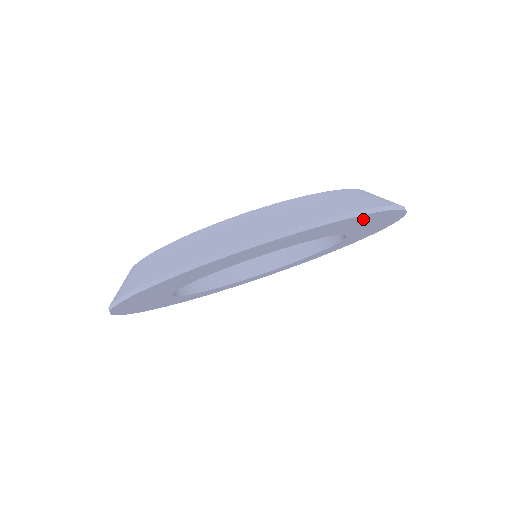
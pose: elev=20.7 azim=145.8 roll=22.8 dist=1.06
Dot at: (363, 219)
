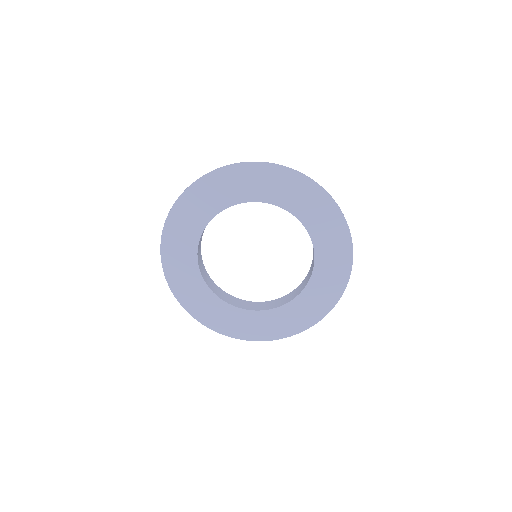
Dot at: (332, 217)
